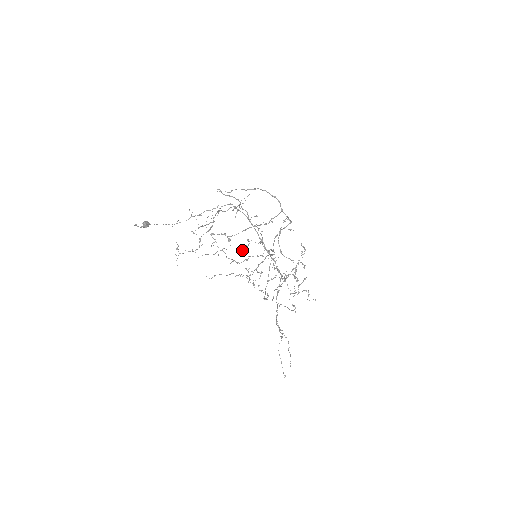
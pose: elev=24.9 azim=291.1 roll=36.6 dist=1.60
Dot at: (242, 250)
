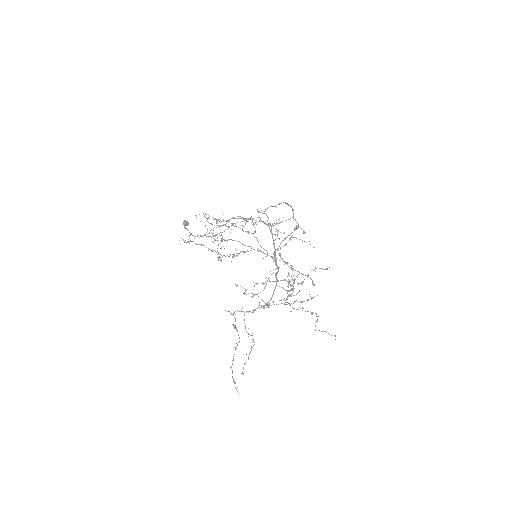
Dot at: (217, 225)
